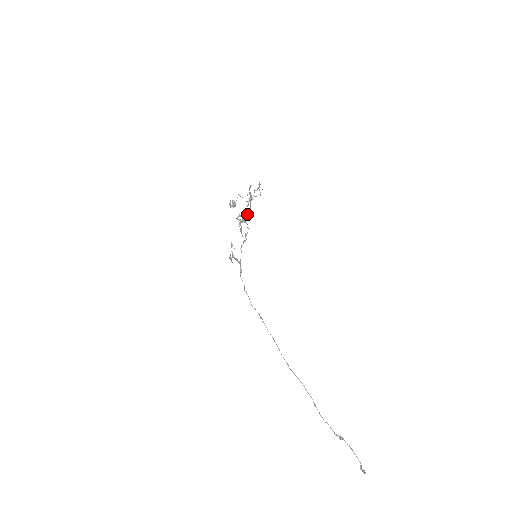
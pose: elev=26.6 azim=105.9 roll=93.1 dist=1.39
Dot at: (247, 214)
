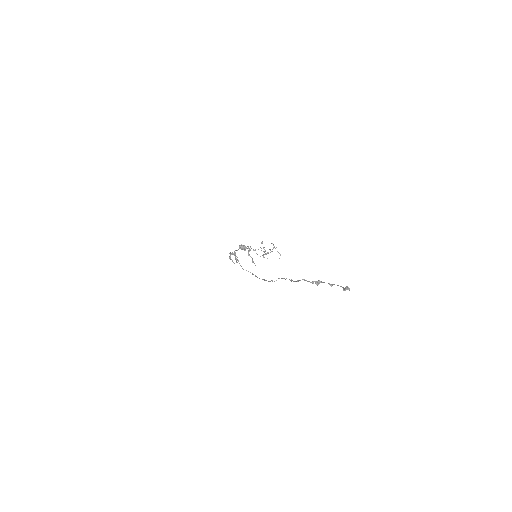
Dot at: (255, 249)
